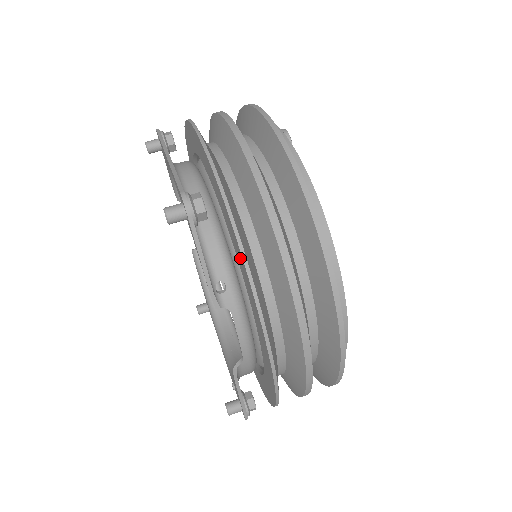
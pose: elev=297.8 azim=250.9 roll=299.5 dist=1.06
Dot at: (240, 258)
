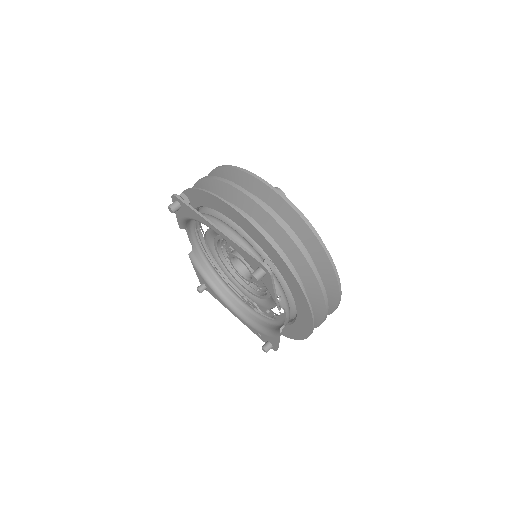
Dot at: (294, 284)
